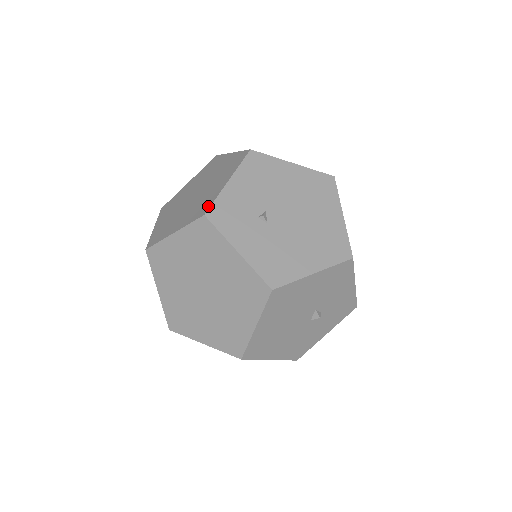
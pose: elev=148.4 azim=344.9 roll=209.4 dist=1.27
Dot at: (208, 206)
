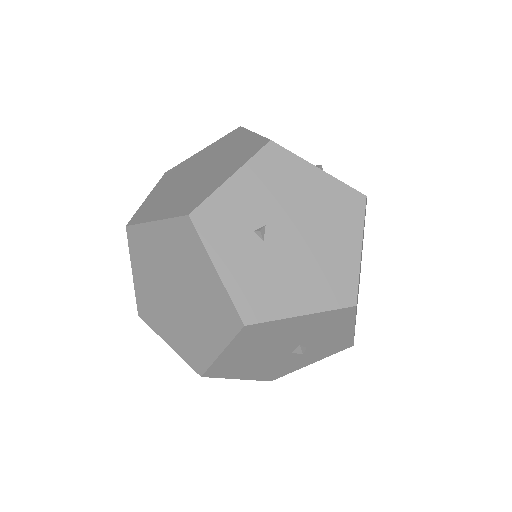
Dot at: (197, 203)
